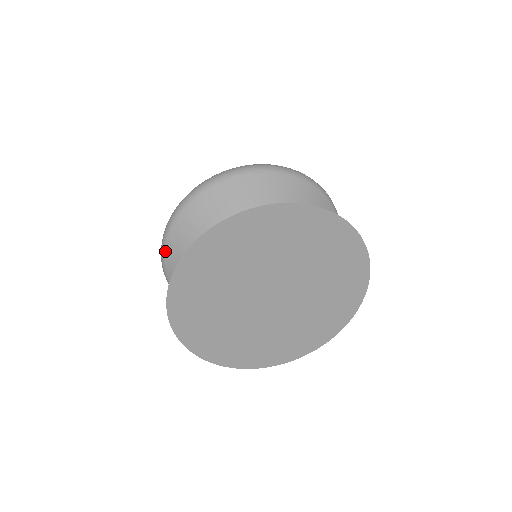
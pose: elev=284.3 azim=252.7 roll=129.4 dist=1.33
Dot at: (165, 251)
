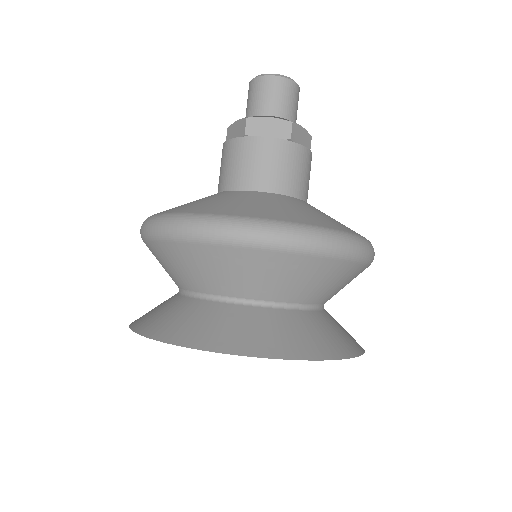
Dot at: (144, 241)
